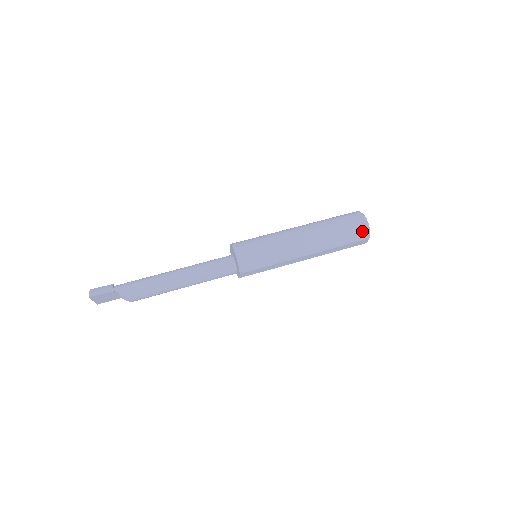
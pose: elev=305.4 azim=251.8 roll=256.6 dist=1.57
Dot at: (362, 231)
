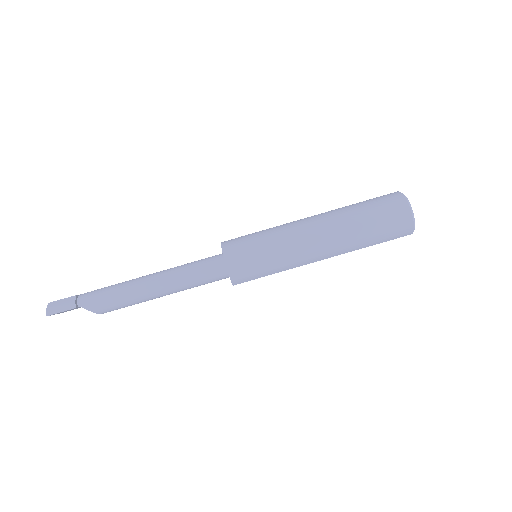
Dot at: (403, 227)
